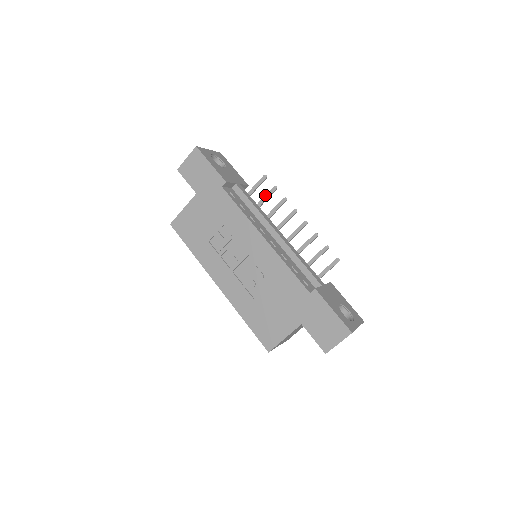
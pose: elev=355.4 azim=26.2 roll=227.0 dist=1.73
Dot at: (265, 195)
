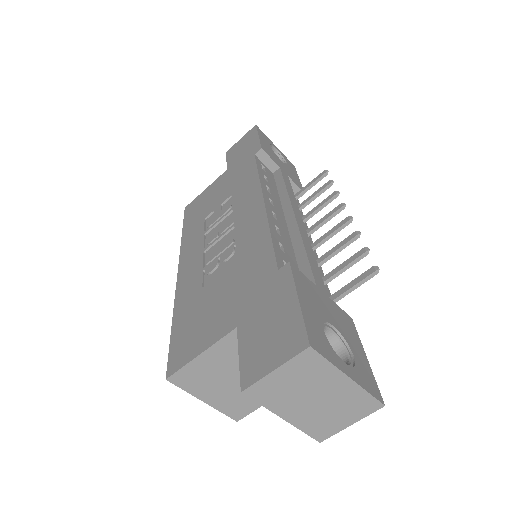
Dot at: (314, 192)
